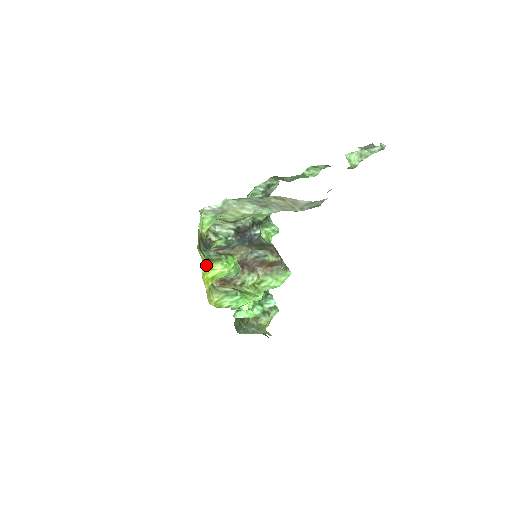
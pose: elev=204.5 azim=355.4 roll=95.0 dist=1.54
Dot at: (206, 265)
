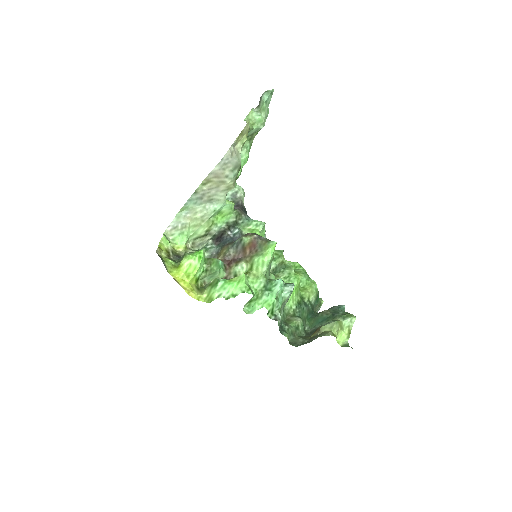
Dot at: (176, 266)
